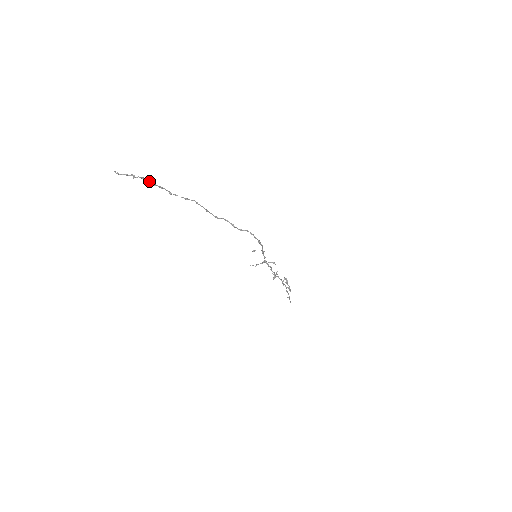
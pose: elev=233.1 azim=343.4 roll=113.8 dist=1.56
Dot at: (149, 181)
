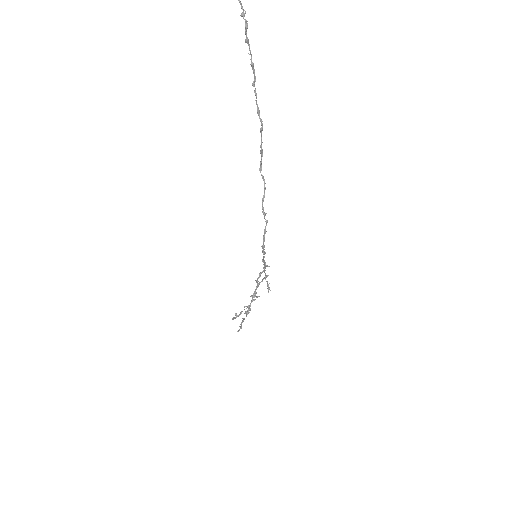
Dot at: occluded
